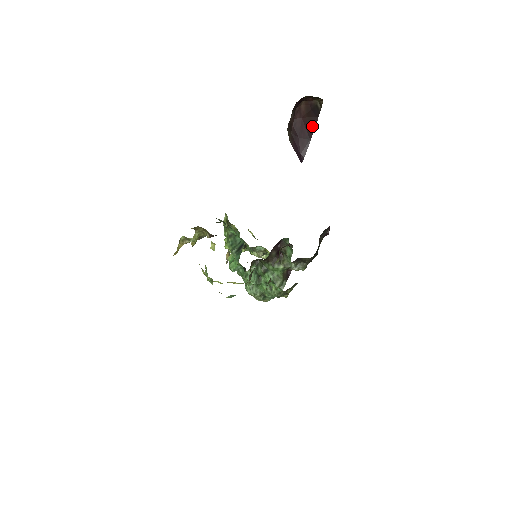
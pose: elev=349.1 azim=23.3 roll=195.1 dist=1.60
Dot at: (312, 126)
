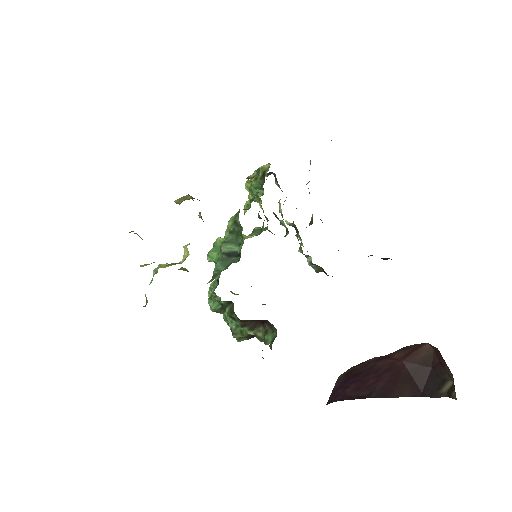
Dot at: (399, 390)
